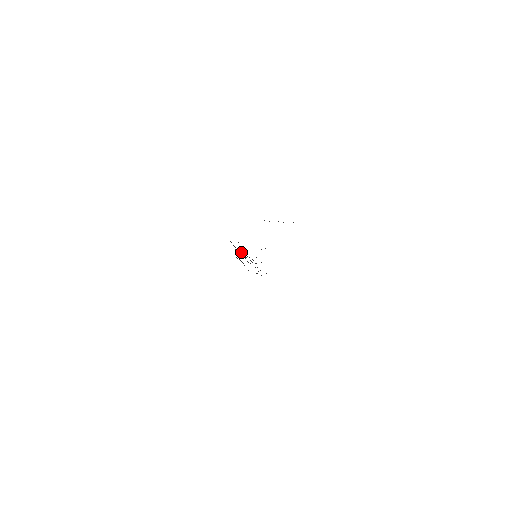
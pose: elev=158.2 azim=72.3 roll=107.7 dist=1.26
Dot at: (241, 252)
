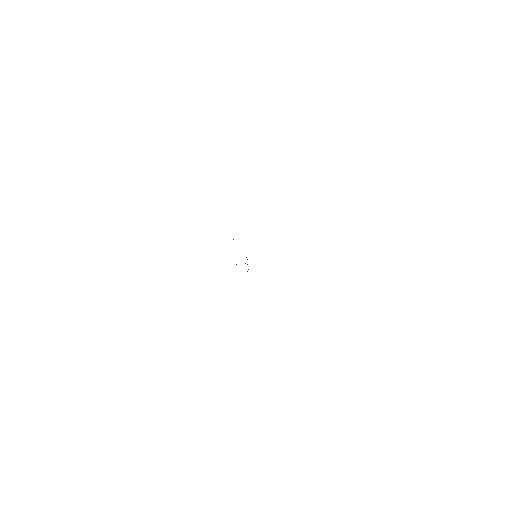
Dot at: occluded
